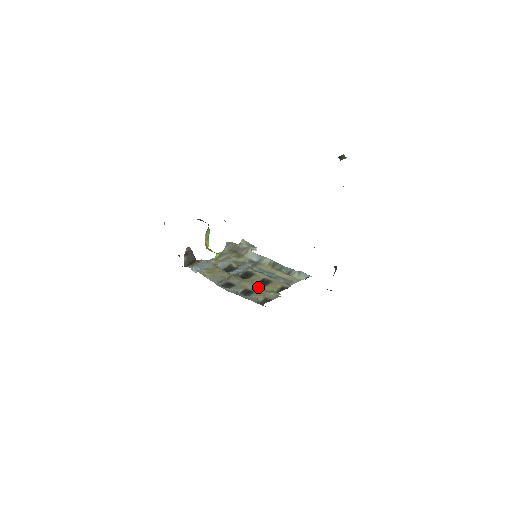
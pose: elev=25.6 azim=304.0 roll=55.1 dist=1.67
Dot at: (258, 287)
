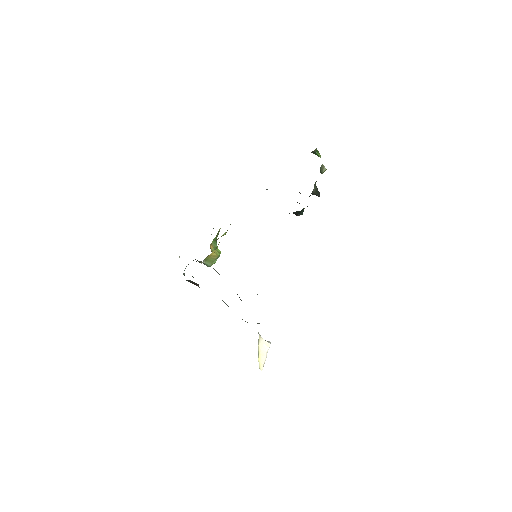
Dot at: occluded
